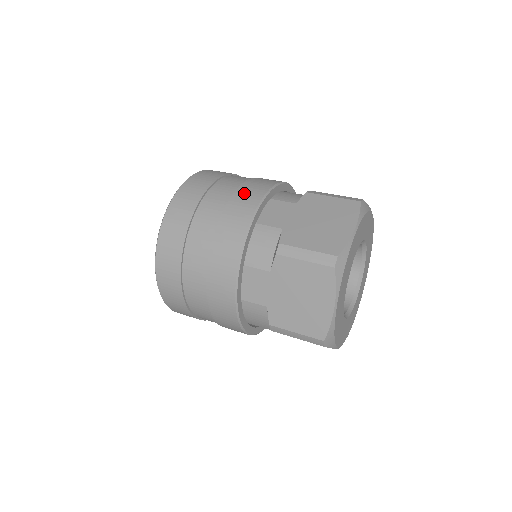
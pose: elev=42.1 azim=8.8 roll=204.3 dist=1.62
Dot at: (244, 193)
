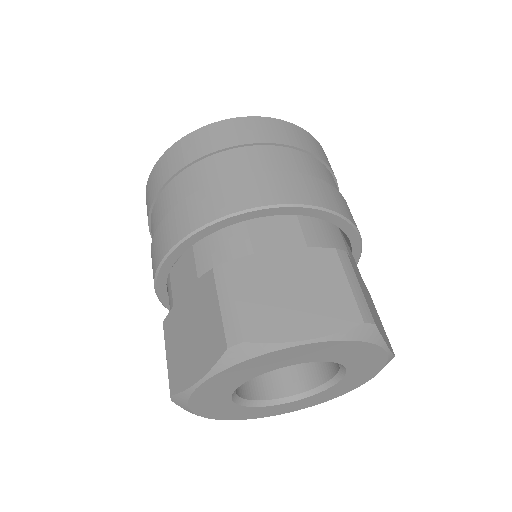
Dot at: (276, 181)
